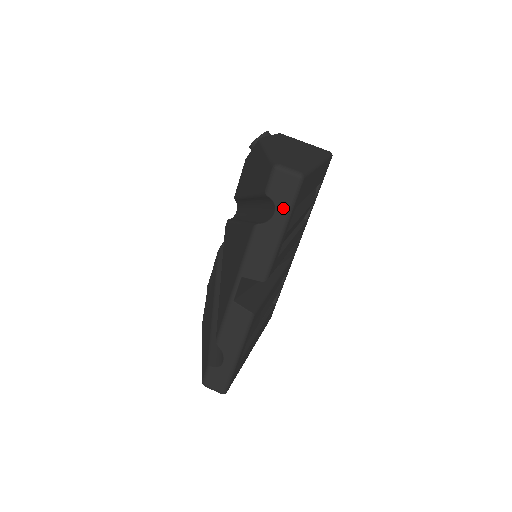
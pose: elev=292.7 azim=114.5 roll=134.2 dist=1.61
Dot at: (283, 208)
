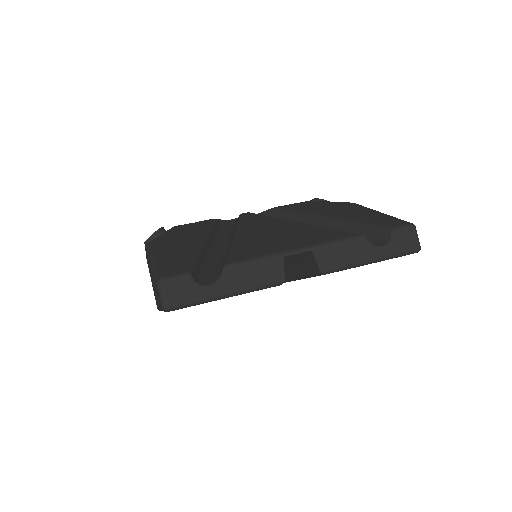
Dot at: (392, 250)
